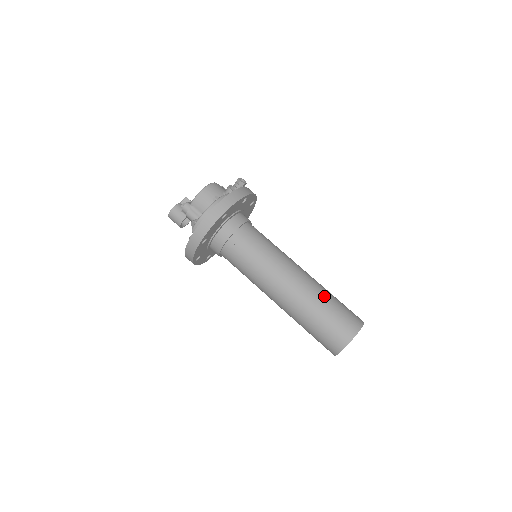
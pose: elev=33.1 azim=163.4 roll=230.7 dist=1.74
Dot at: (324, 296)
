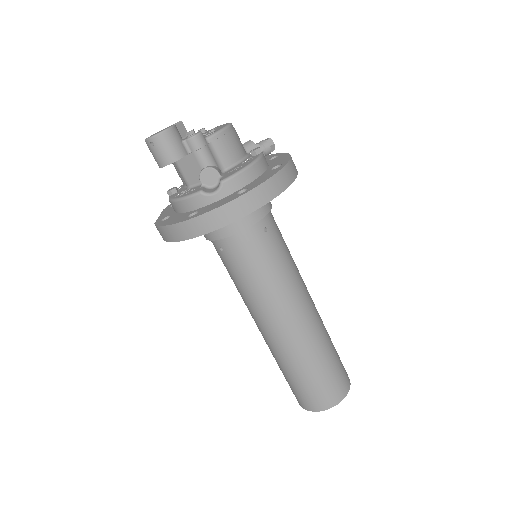
Dot at: (327, 332)
